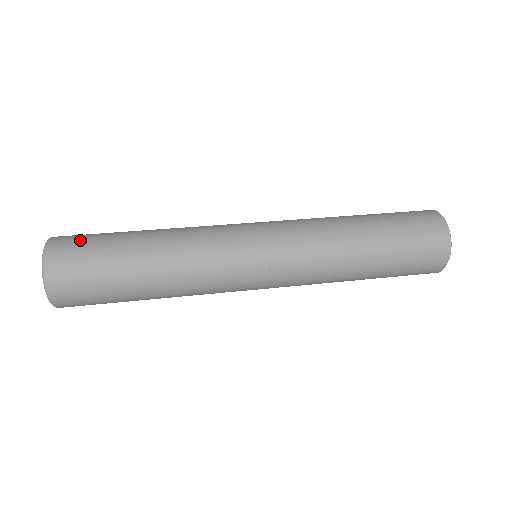
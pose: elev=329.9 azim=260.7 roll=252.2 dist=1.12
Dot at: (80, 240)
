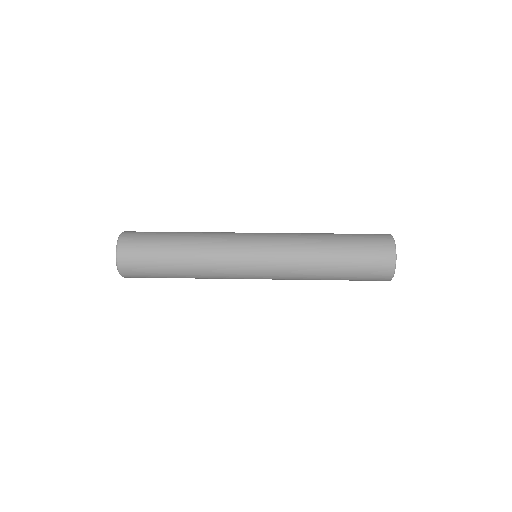
Dot at: (137, 253)
